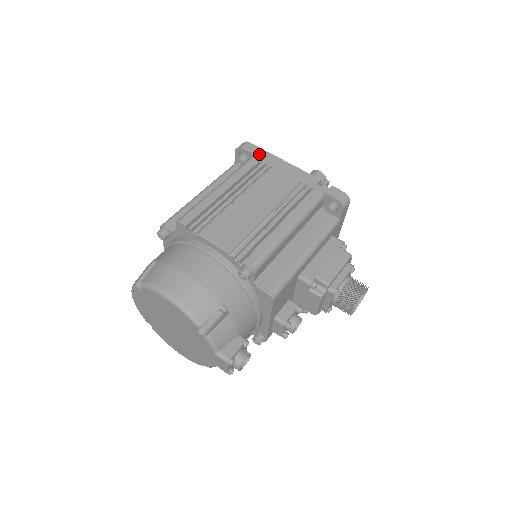
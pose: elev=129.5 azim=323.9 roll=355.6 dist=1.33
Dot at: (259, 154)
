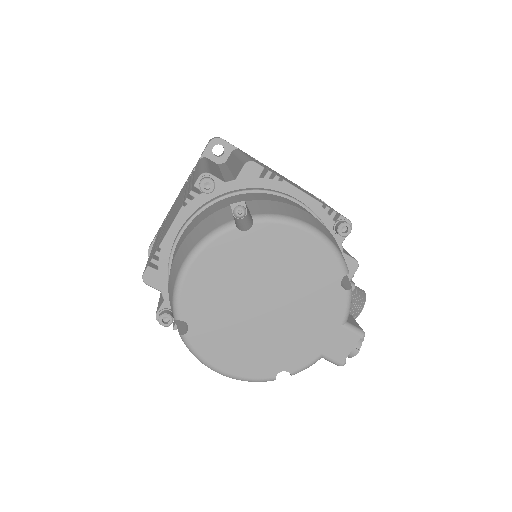
Dot at: occluded
